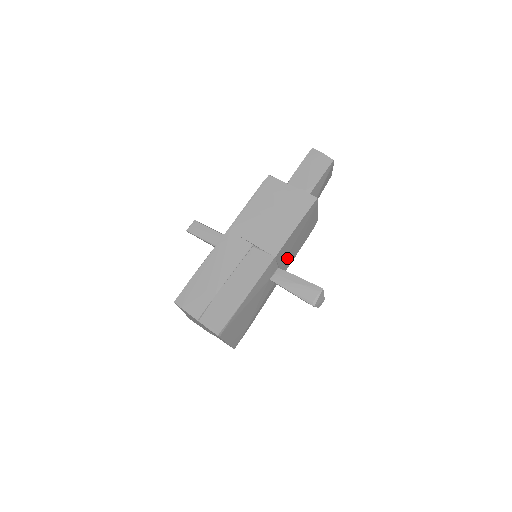
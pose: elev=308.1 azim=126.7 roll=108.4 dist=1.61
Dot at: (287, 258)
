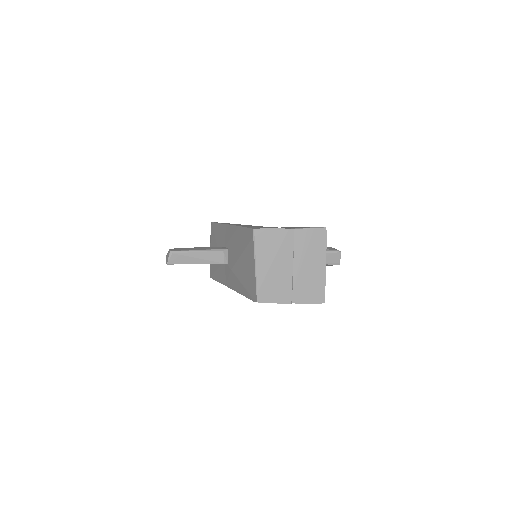
Dot at: occluded
